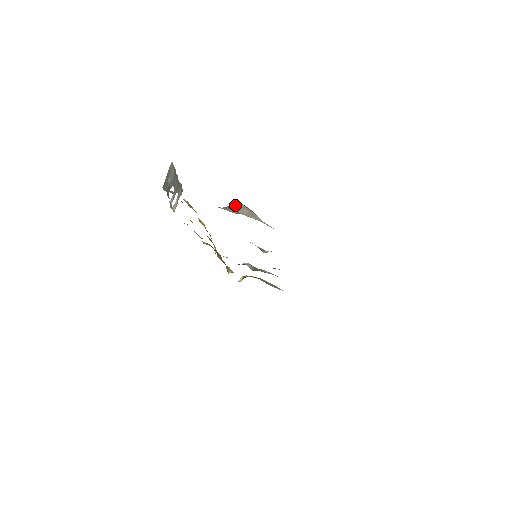
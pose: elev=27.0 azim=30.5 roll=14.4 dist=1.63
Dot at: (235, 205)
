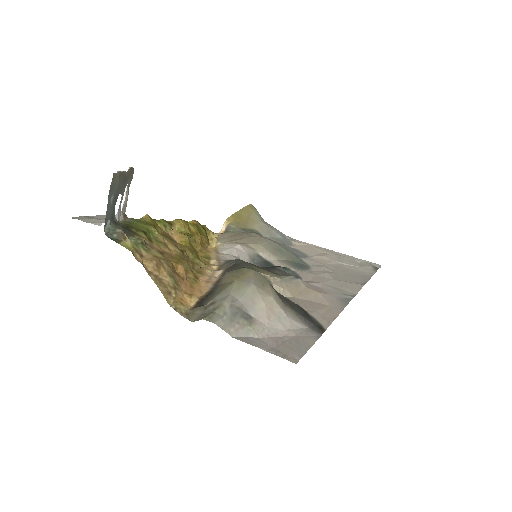
Dot at: (241, 286)
